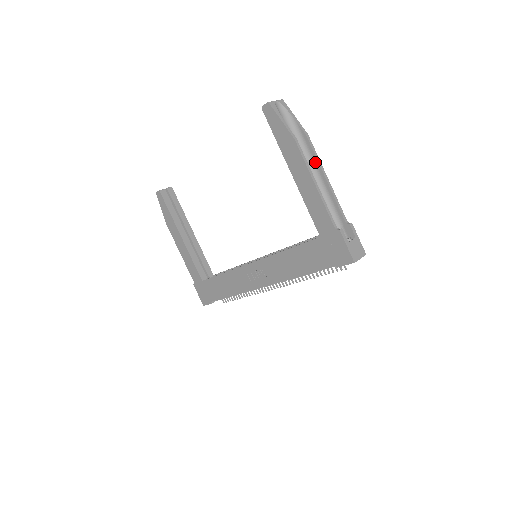
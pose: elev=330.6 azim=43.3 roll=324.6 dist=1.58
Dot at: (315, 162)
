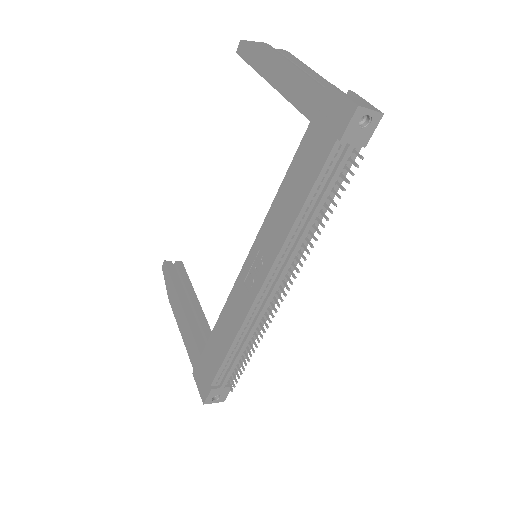
Dot at: occluded
